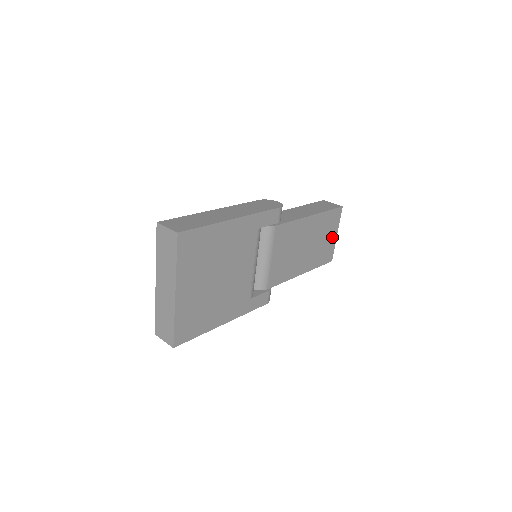
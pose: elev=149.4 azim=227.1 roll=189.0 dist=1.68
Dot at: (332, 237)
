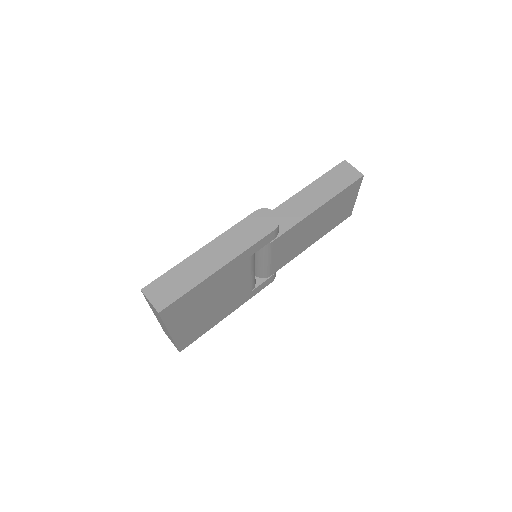
Dot at: (350, 202)
